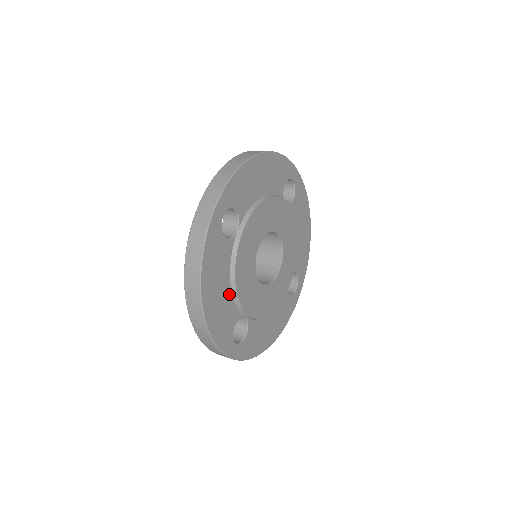
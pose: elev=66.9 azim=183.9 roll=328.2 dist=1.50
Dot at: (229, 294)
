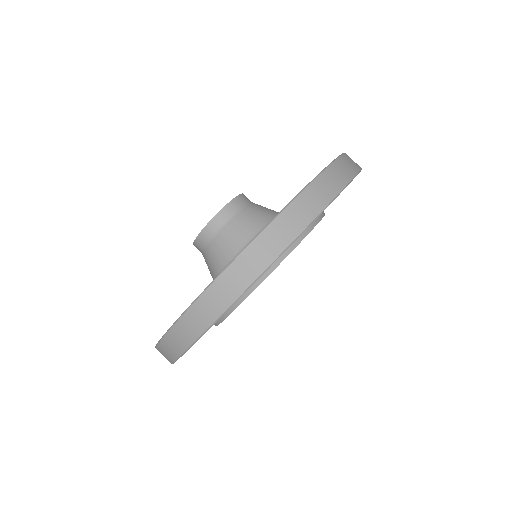
Dot at: occluded
